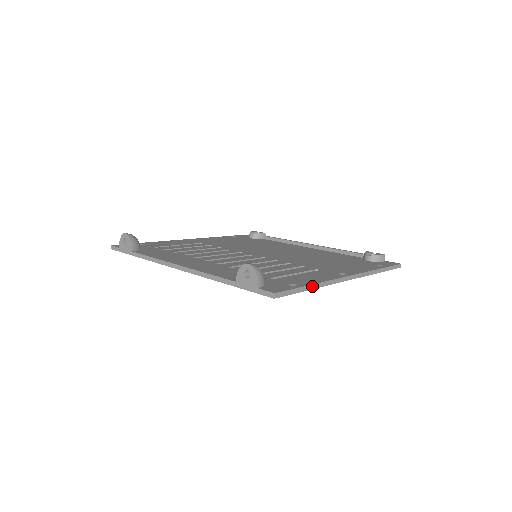
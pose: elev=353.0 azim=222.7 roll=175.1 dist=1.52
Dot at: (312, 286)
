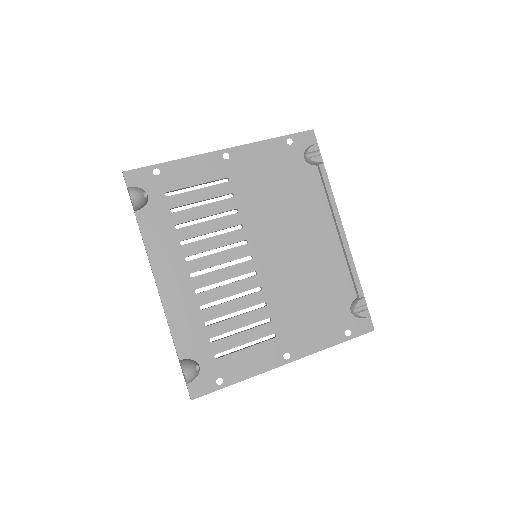
Dot at: occluded
